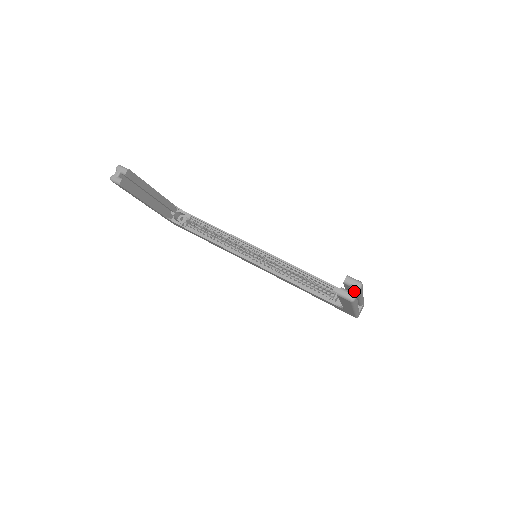
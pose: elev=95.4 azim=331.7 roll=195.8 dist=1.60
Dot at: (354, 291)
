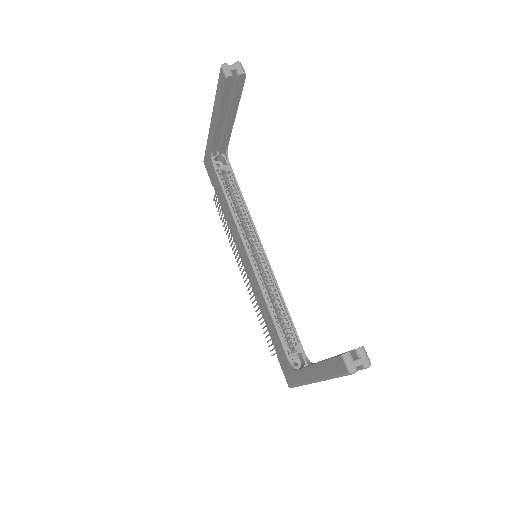
Dot at: (357, 365)
